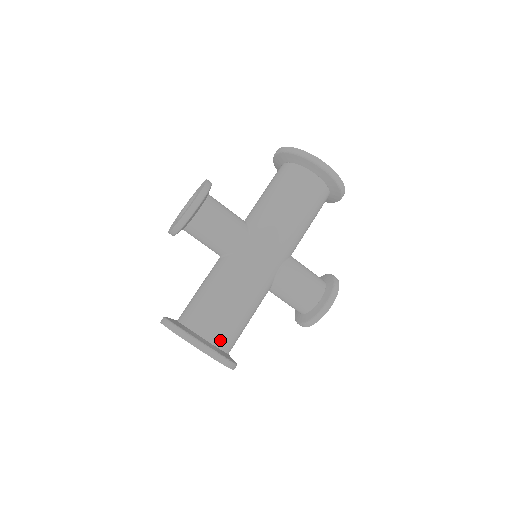
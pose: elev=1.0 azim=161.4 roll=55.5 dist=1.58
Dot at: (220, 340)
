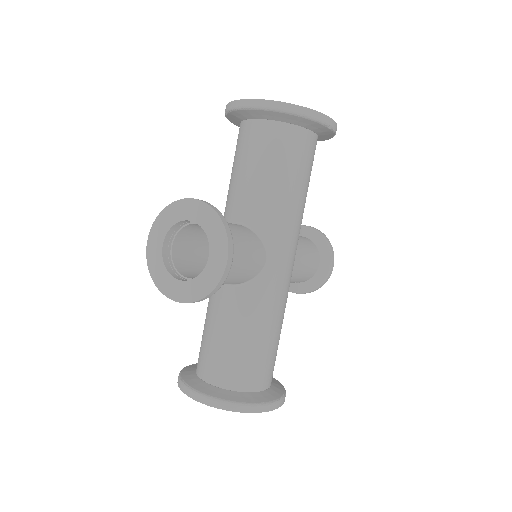
Dot at: (271, 378)
